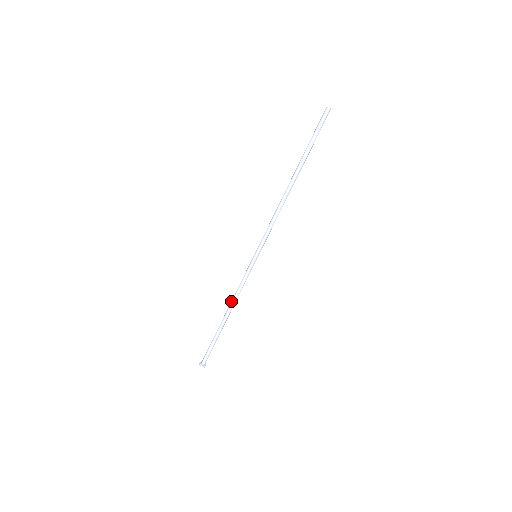
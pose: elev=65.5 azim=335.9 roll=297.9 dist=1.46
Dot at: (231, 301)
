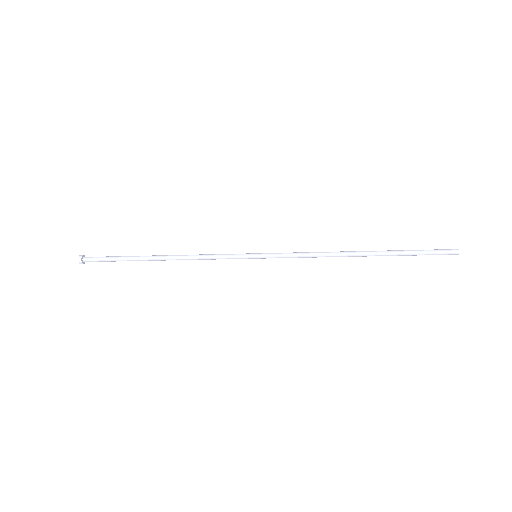
Dot at: (185, 257)
